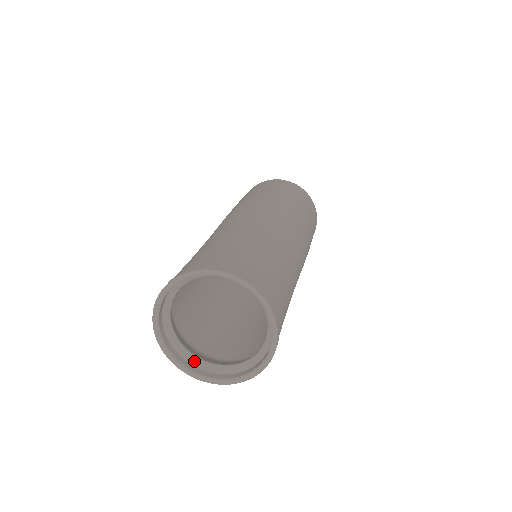
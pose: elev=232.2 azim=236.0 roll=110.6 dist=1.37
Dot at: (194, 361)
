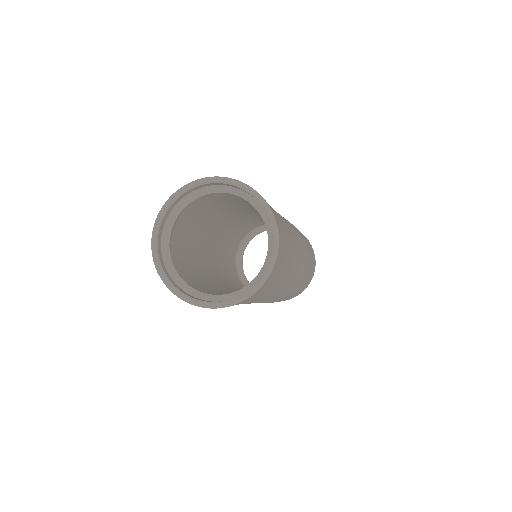
Dot at: (184, 286)
